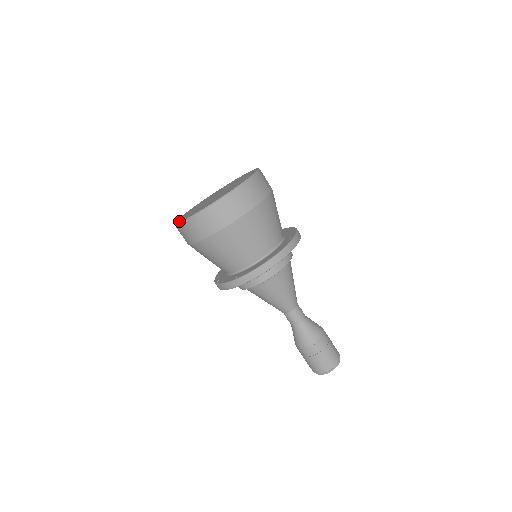
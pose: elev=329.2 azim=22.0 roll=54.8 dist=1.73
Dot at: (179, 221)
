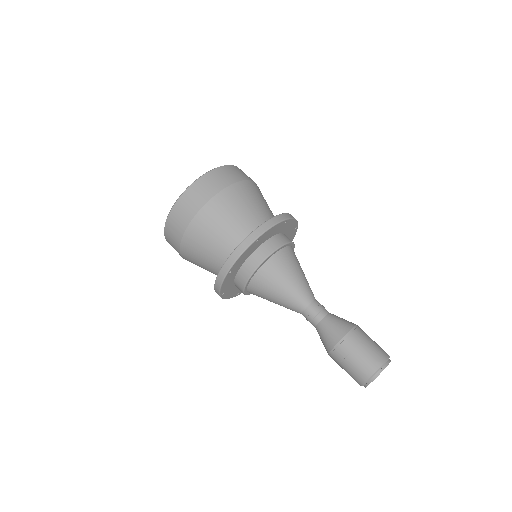
Dot at: occluded
